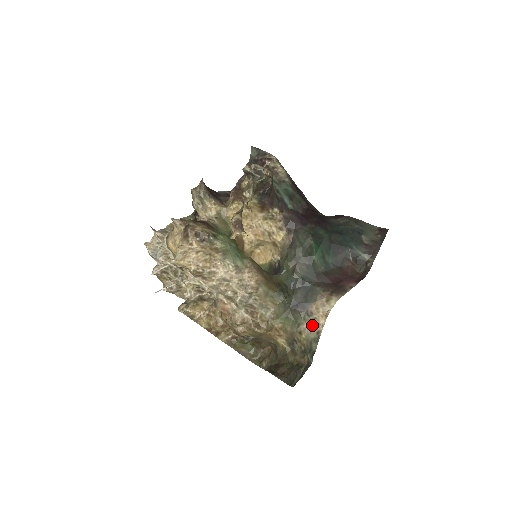
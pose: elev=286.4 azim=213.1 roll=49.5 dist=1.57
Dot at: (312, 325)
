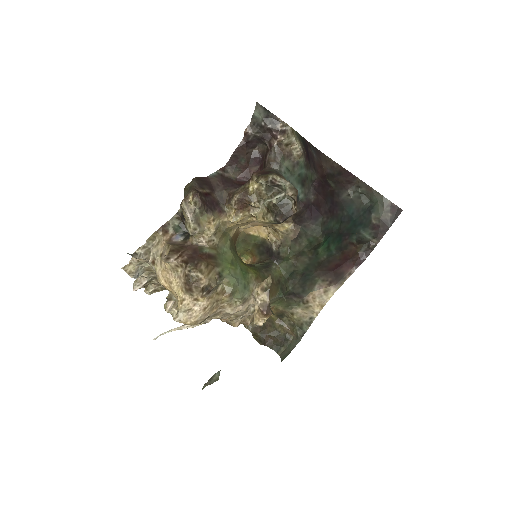
Dot at: (306, 311)
